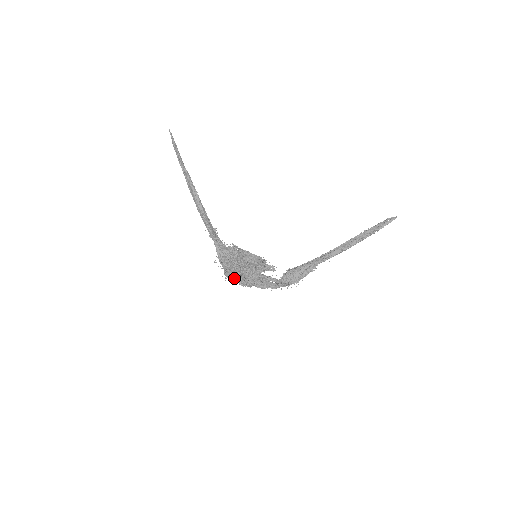
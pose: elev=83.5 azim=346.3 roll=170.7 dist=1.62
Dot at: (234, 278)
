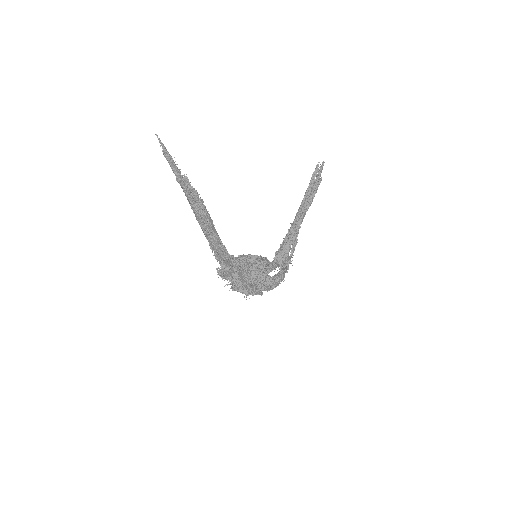
Dot at: (255, 292)
